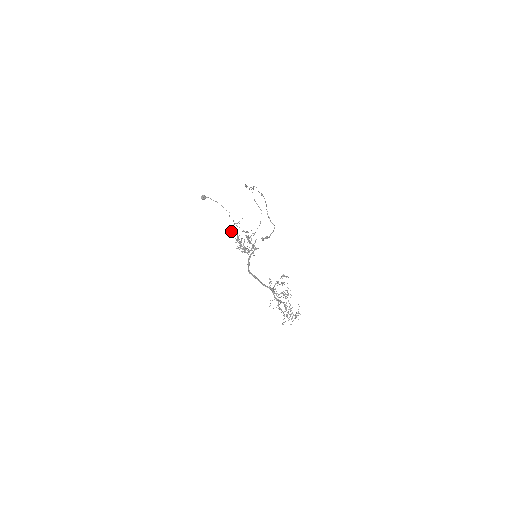
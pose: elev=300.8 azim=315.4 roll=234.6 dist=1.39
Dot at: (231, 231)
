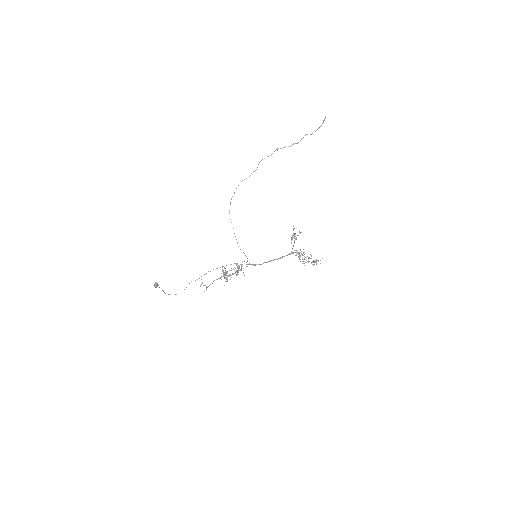
Dot at: (205, 285)
